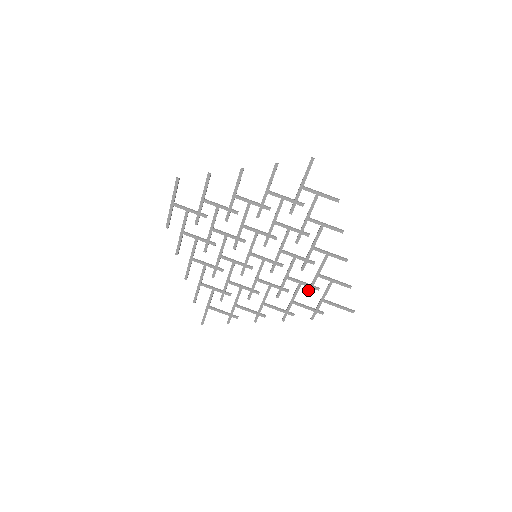
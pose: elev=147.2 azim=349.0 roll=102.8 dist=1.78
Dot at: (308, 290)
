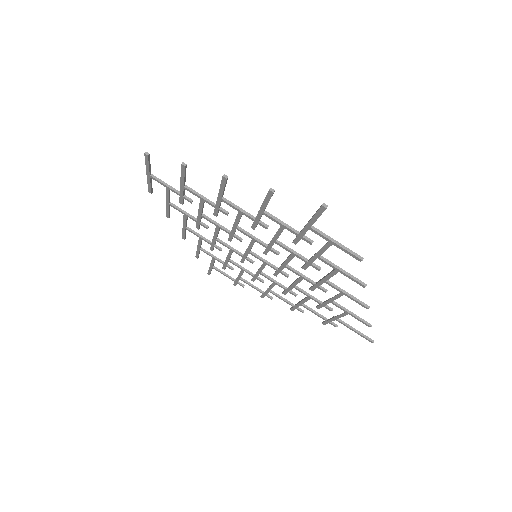
Dot at: (319, 305)
